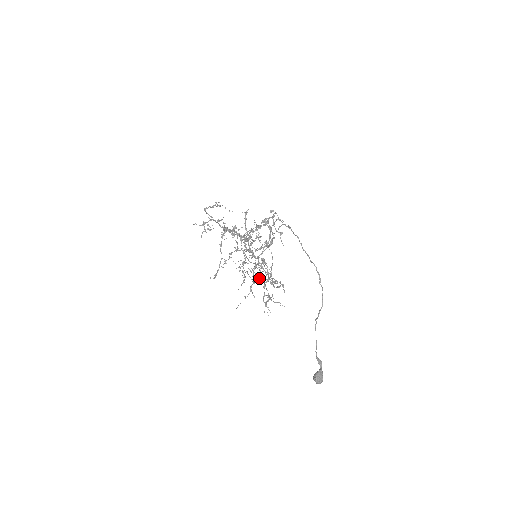
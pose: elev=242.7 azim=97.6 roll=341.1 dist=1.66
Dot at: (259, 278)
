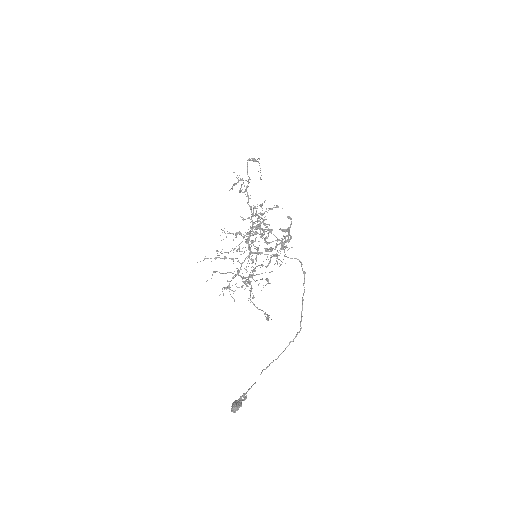
Dot at: (233, 259)
